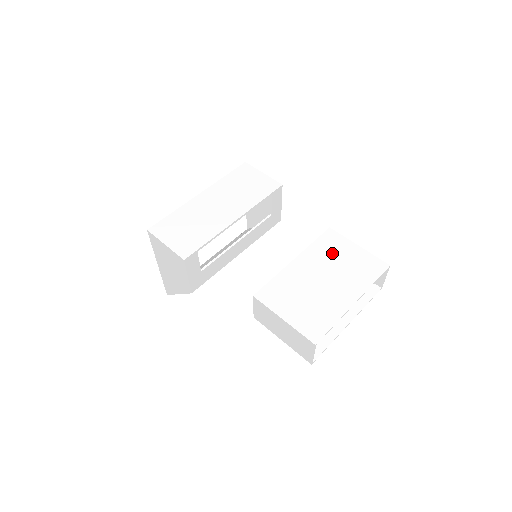
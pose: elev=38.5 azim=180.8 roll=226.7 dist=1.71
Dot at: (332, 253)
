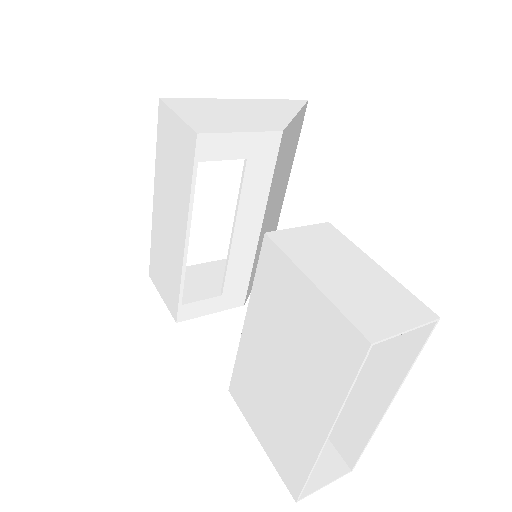
Dot at: (279, 306)
